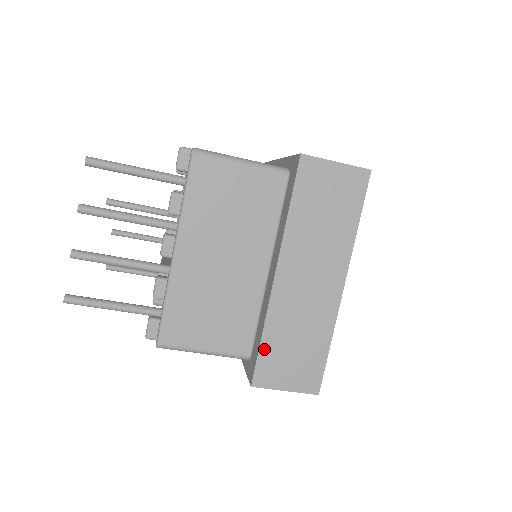
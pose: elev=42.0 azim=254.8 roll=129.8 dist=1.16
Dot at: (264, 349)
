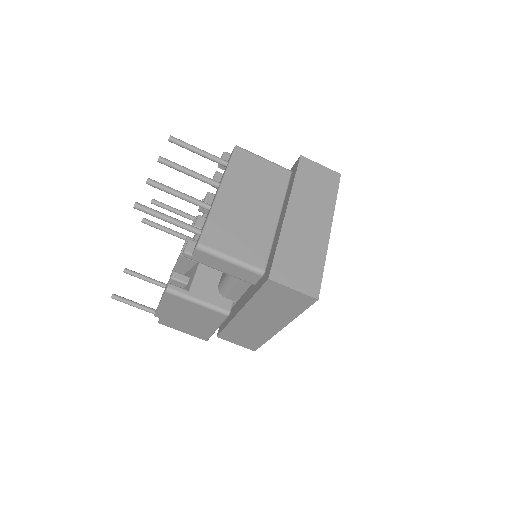
Dot at: (278, 255)
